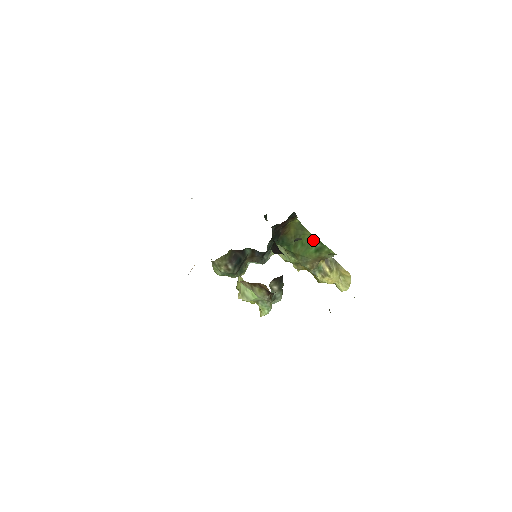
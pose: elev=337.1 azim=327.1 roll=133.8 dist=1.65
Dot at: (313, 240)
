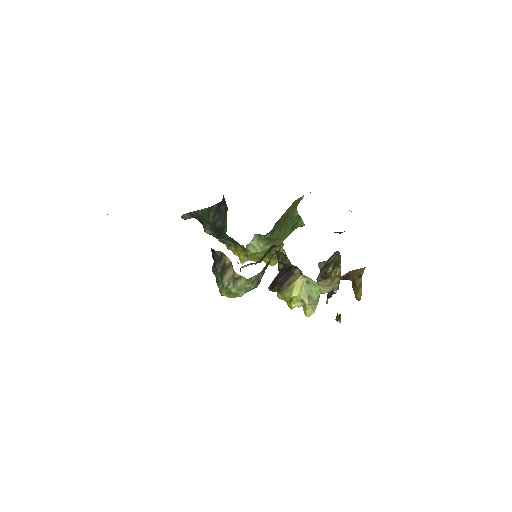
Dot at: (295, 216)
